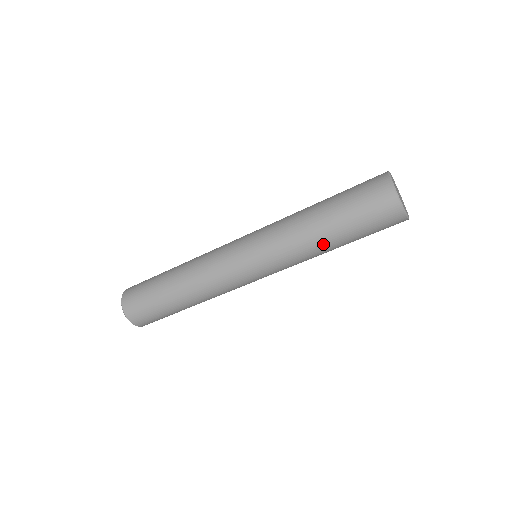
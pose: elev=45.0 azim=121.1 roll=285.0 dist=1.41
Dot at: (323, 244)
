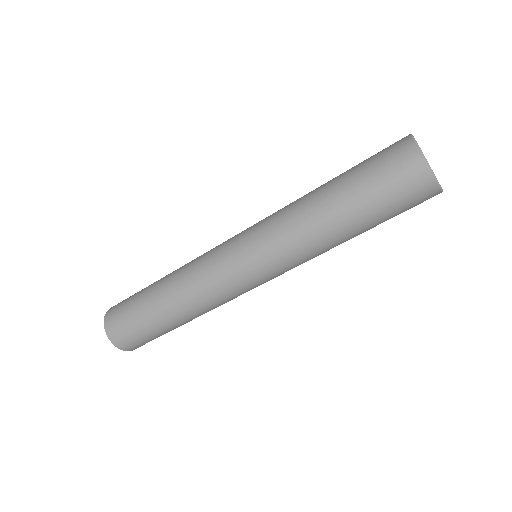
Dot at: (338, 235)
